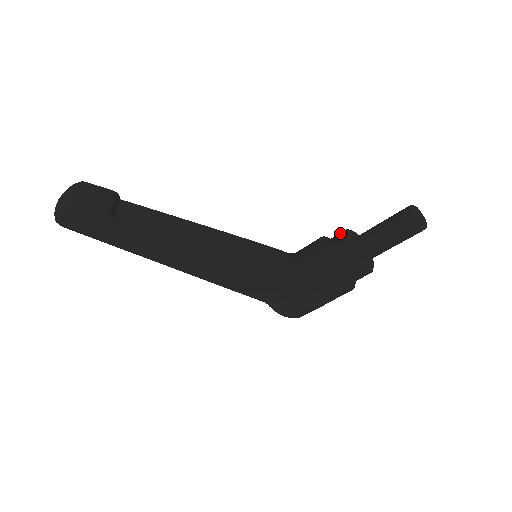
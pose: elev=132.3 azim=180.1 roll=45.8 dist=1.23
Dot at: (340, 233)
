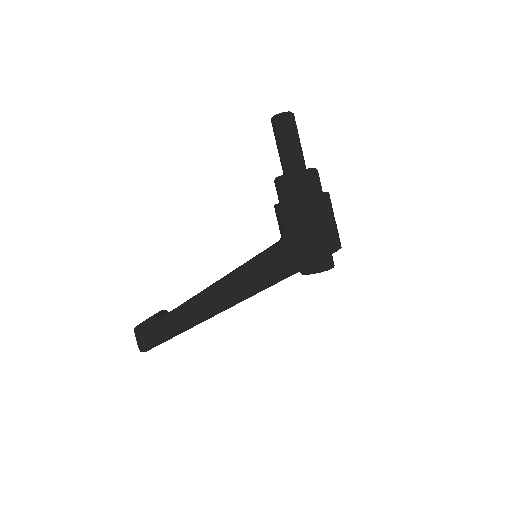
Dot at: occluded
